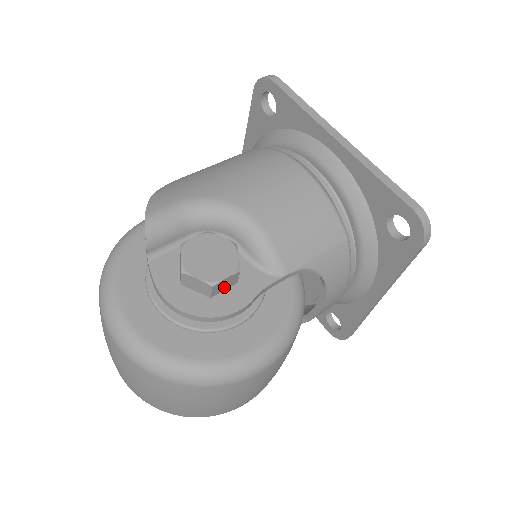
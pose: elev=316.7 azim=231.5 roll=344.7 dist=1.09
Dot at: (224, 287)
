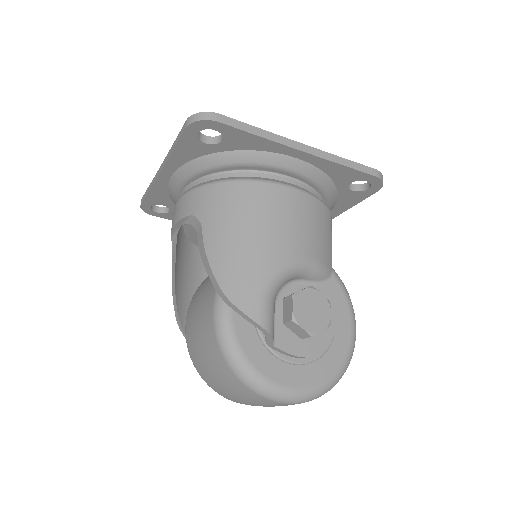
Dot at: occluded
